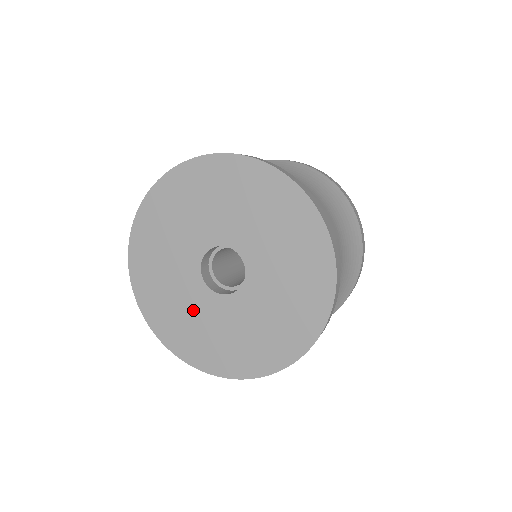
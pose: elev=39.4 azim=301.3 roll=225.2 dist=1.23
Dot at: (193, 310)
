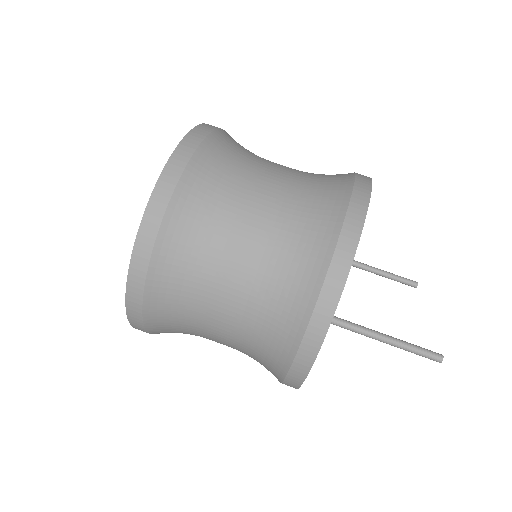
Dot at: occluded
